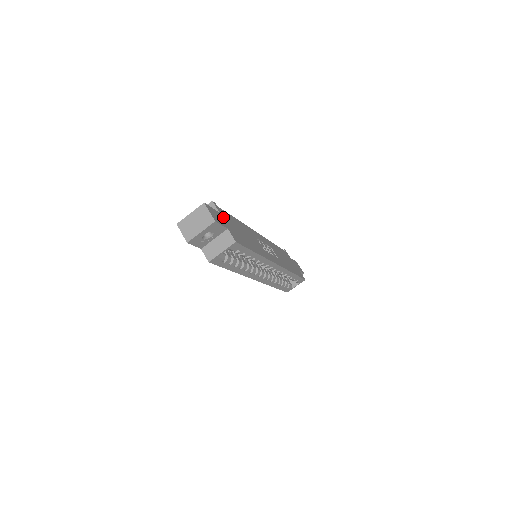
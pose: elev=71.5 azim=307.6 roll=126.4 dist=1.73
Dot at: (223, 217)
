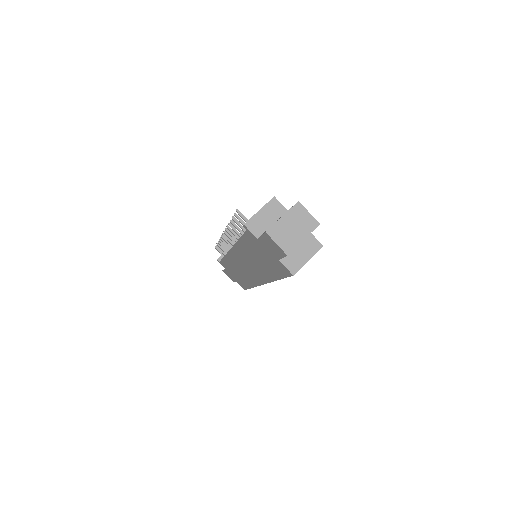
Dot at: occluded
